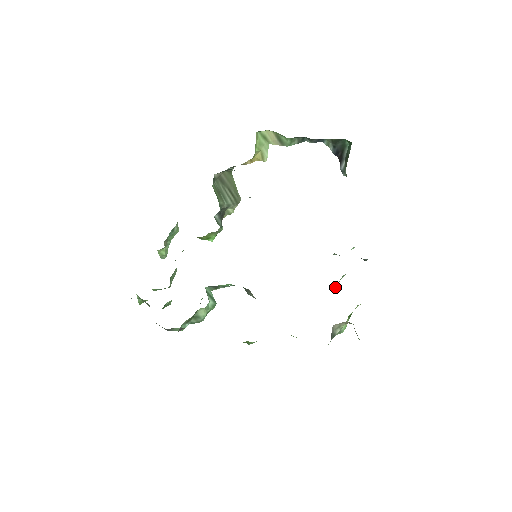
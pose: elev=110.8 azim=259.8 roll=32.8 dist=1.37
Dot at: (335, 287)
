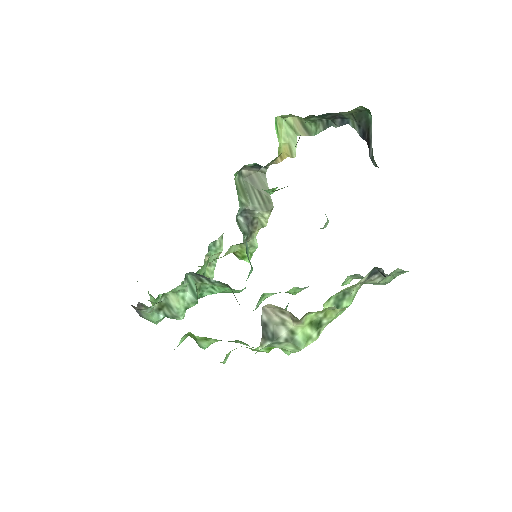
Dot at: (333, 304)
